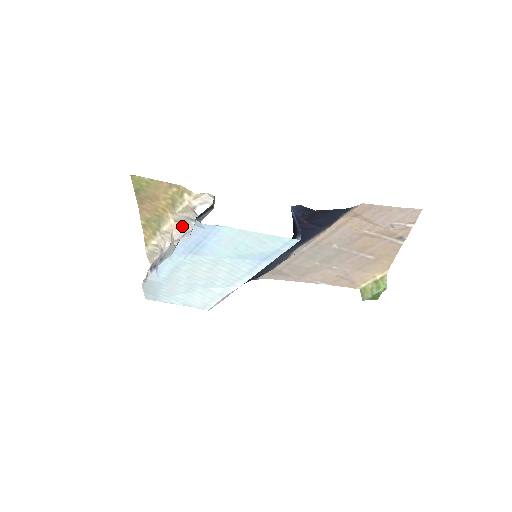
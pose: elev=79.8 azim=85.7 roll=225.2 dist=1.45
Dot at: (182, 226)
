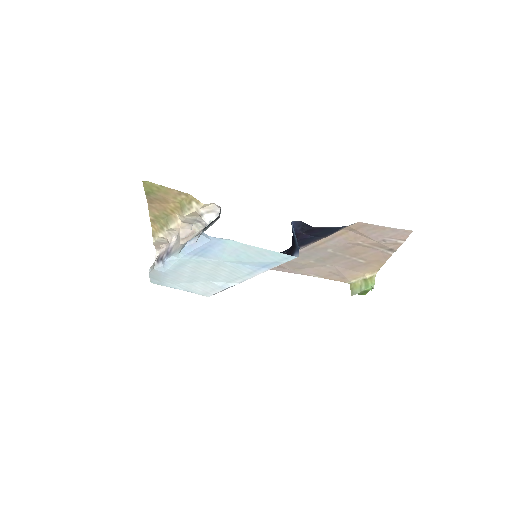
Dot at: (189, 226)
